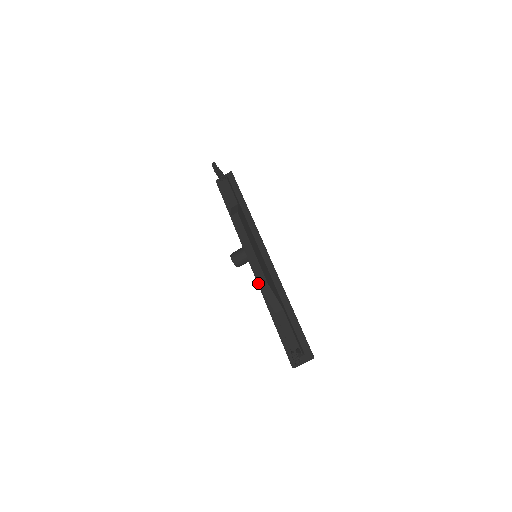
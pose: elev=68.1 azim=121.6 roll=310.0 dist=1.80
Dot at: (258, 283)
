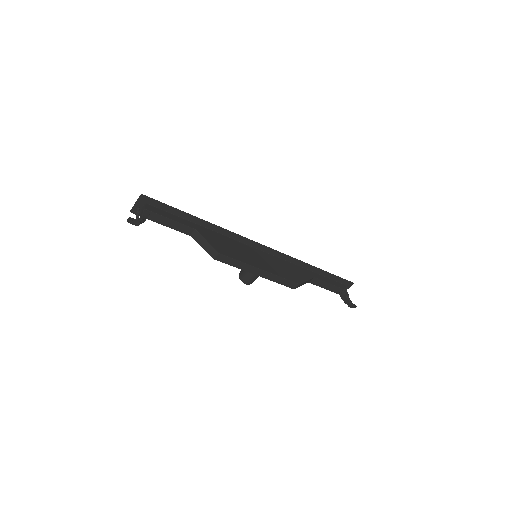
Dot at: occluded
